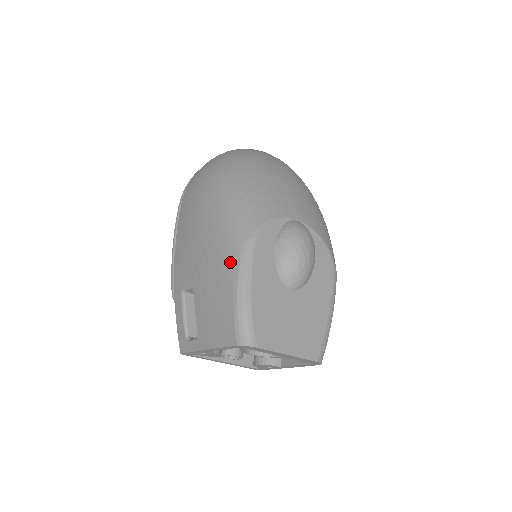
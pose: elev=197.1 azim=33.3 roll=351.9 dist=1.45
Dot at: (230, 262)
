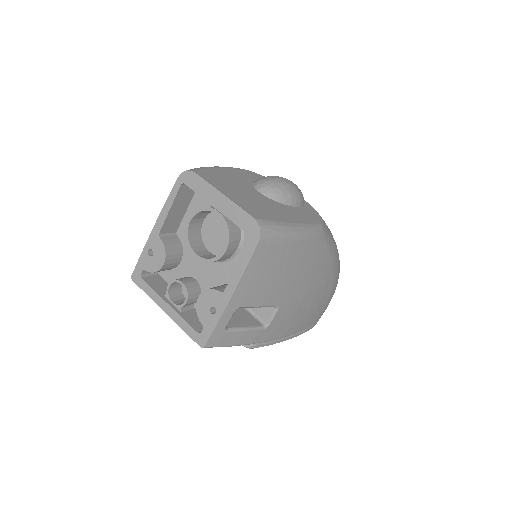
Dot at: occluded
